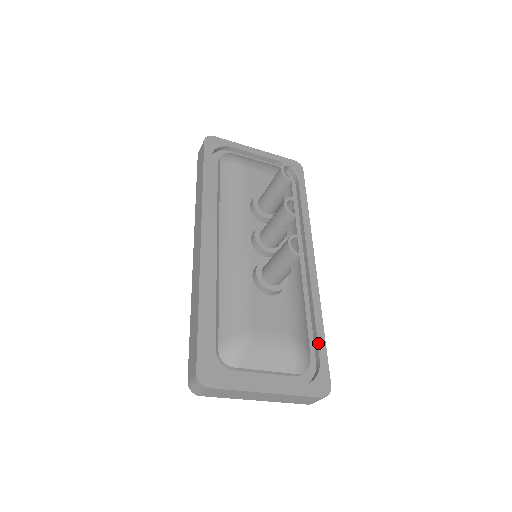
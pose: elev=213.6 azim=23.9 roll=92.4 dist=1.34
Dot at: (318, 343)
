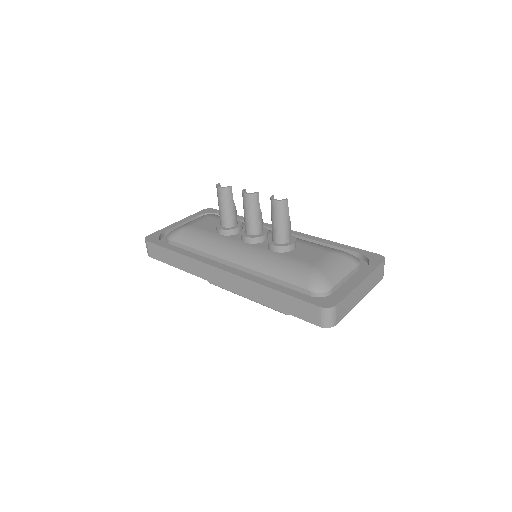
Dot at: (345, 249)
